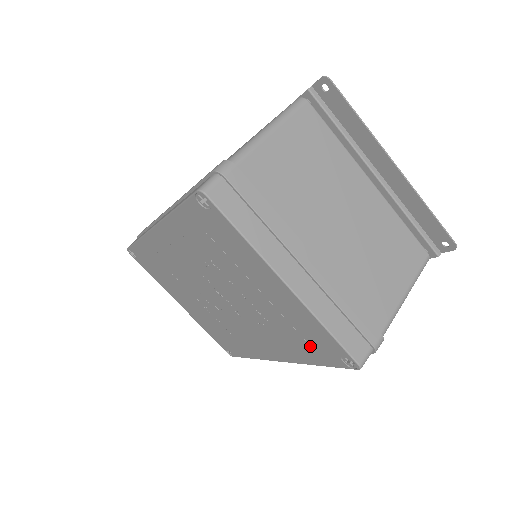
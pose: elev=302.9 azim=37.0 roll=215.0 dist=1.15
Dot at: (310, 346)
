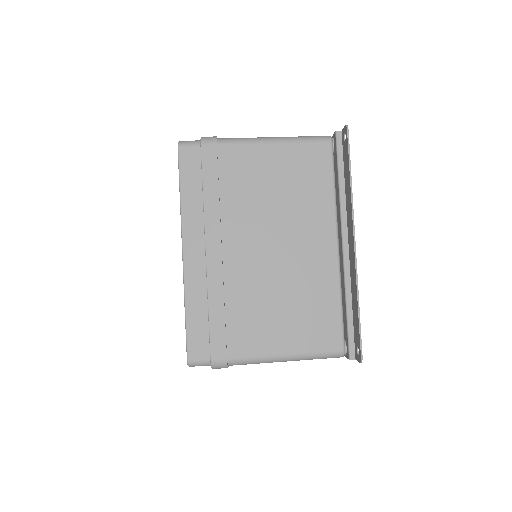
Dot at: occluded
